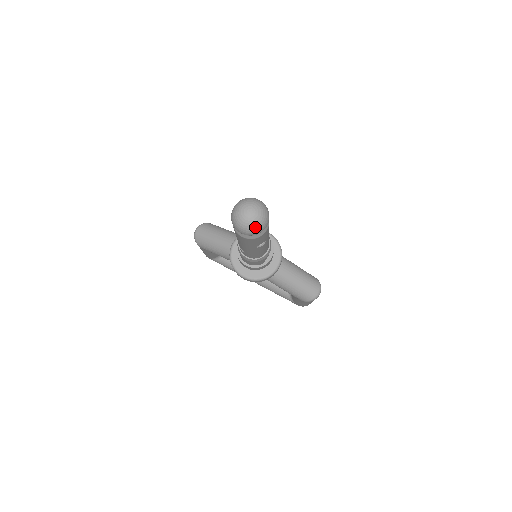
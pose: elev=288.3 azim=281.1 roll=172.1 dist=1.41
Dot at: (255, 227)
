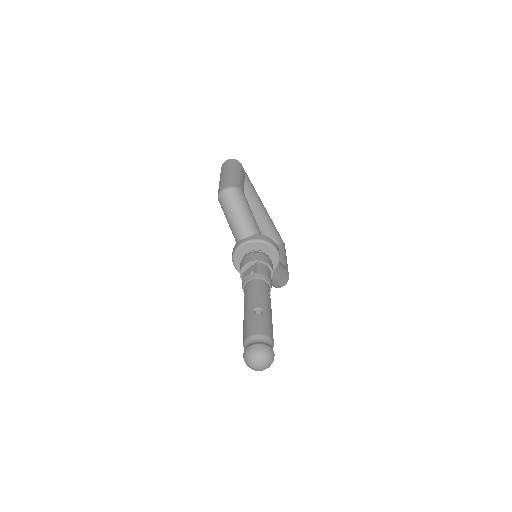
Dot at: (256, 370)
